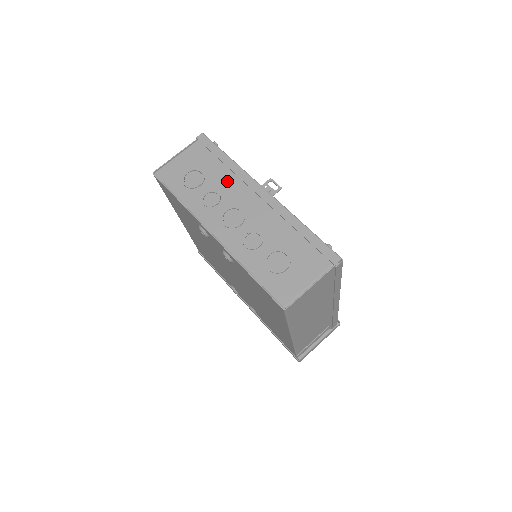
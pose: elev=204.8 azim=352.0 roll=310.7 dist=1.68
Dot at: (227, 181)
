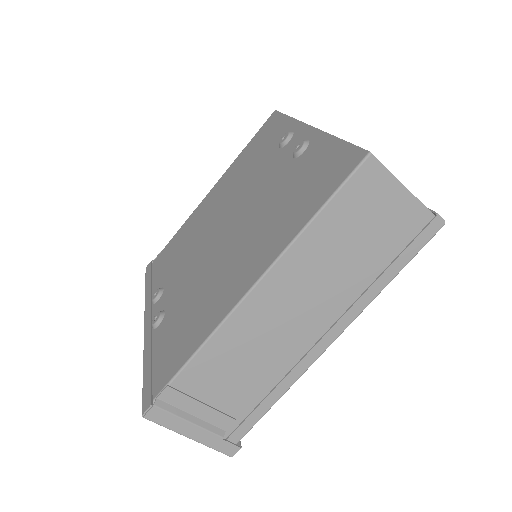
Dot at: occluded
